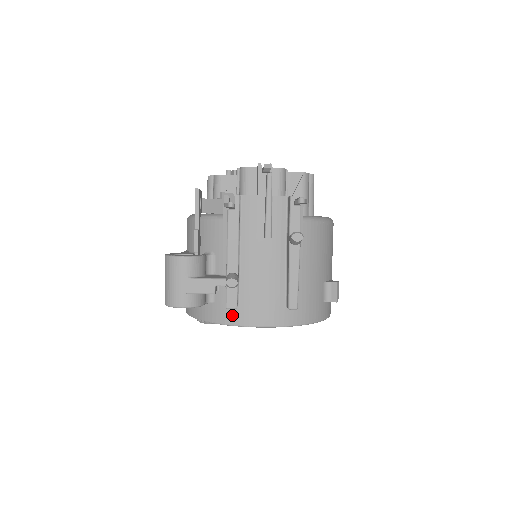
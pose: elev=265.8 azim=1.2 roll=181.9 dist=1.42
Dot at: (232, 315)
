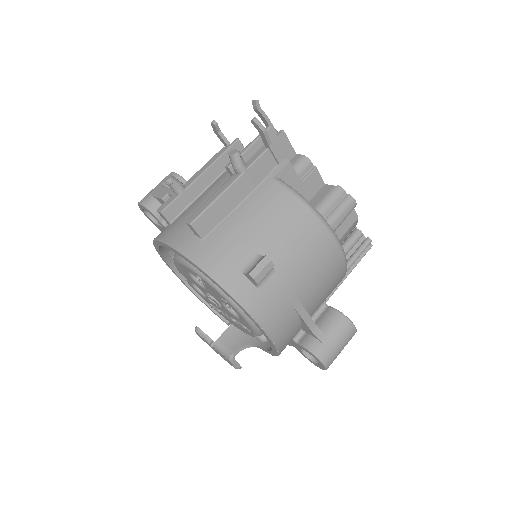
Dot at: (162, 231)
